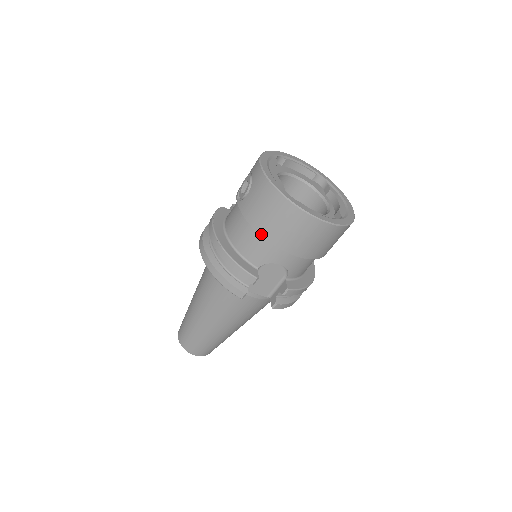
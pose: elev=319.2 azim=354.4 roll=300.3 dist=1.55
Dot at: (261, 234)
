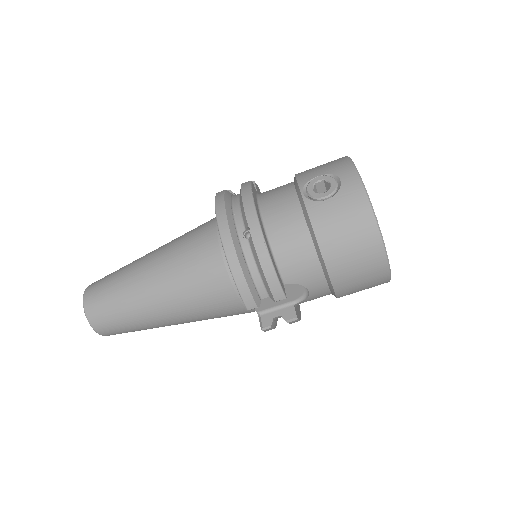
Dot at: (323, 254)
